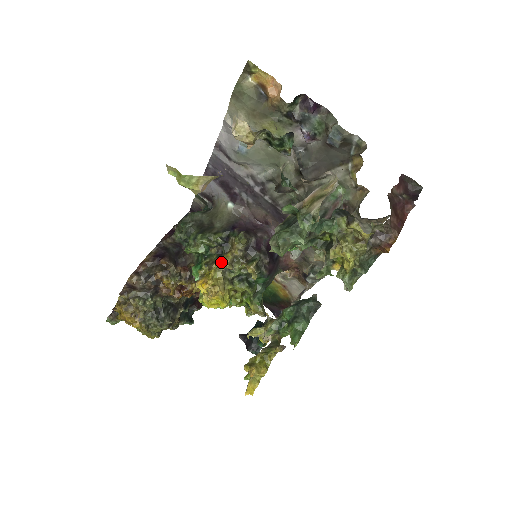
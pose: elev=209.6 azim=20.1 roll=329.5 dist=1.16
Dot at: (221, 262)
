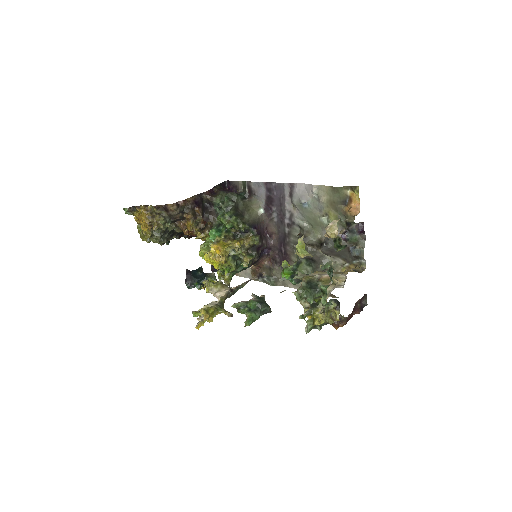
Dot at: (237, 245)
